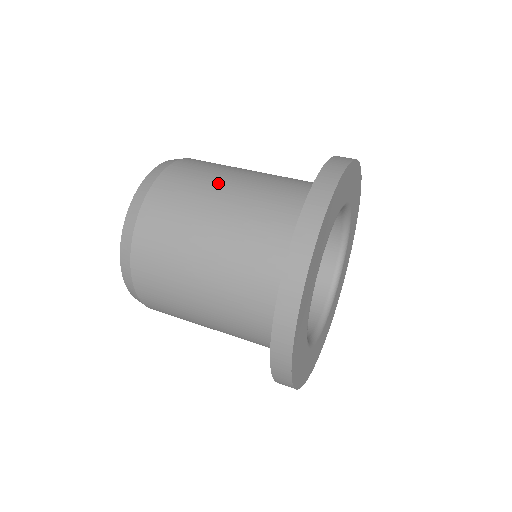
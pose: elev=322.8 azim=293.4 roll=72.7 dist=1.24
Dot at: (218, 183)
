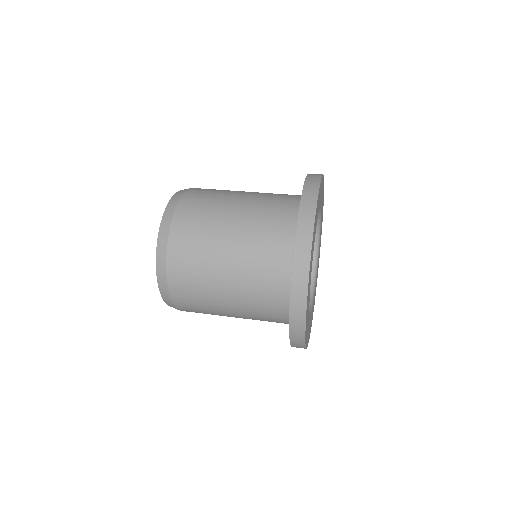
Dot at: (226, 203)
